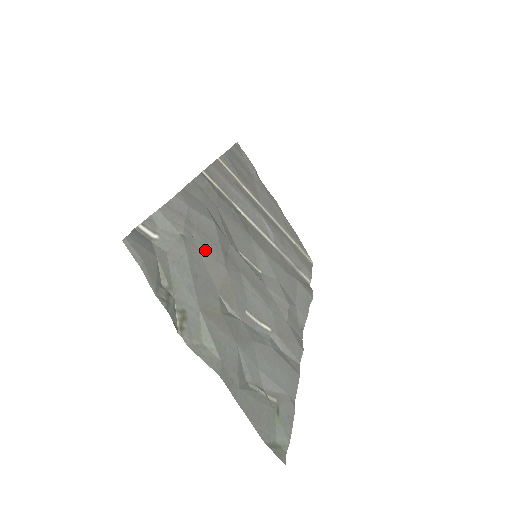
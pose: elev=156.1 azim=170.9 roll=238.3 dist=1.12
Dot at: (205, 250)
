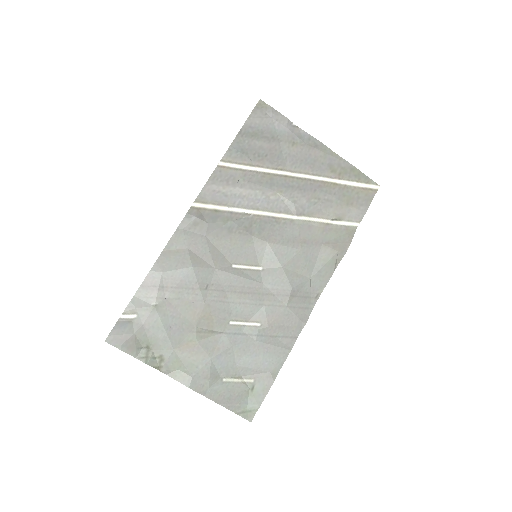
Dot at: (180, 301)
